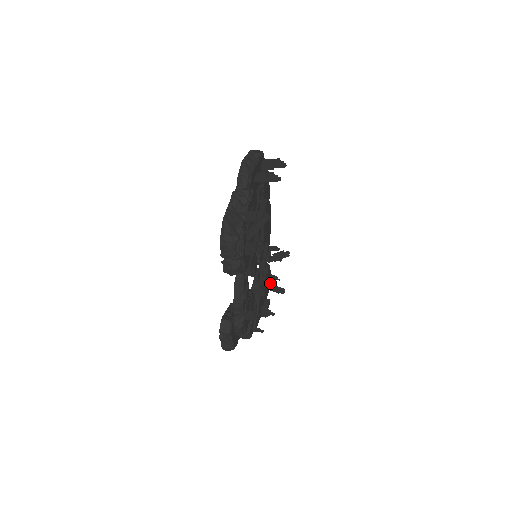
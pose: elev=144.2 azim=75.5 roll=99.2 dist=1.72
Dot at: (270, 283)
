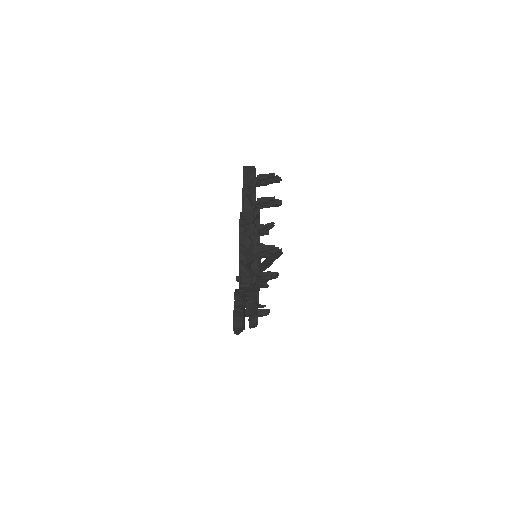
Dot at: occluded
